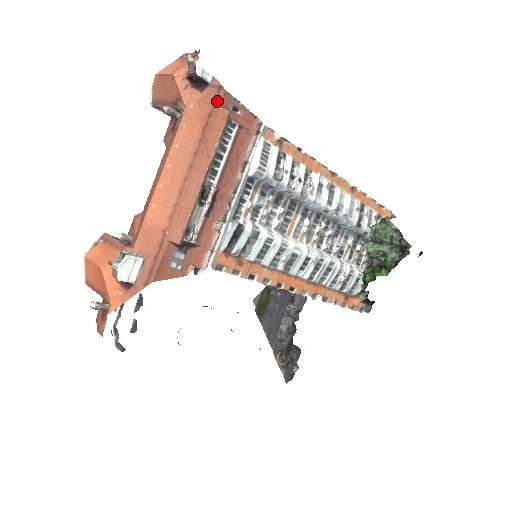
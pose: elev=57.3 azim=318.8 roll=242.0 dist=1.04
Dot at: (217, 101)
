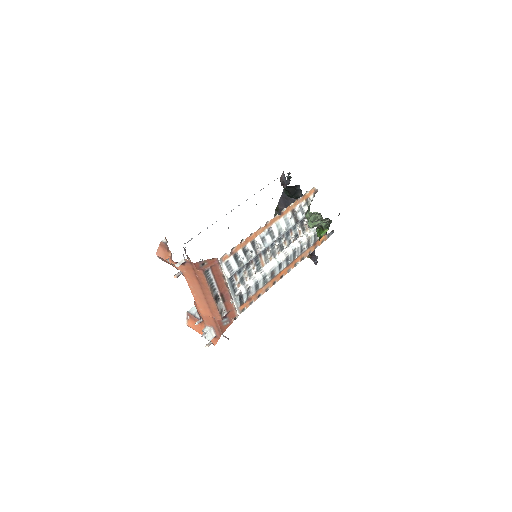
Dot at: (194, 268)
